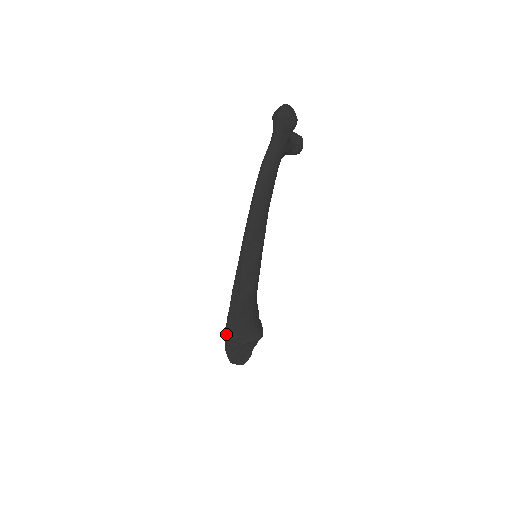
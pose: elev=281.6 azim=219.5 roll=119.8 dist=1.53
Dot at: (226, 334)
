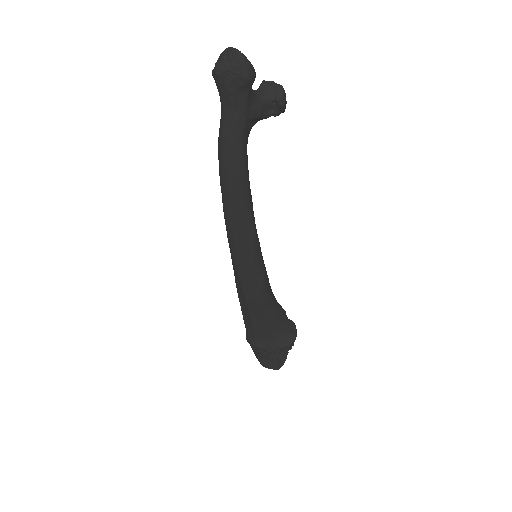
Dot at: (248, 339)
